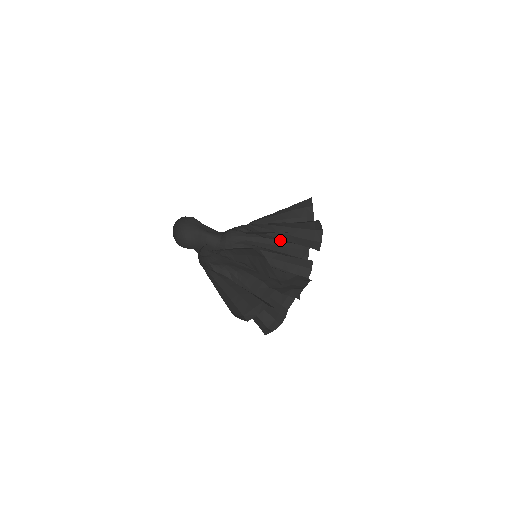
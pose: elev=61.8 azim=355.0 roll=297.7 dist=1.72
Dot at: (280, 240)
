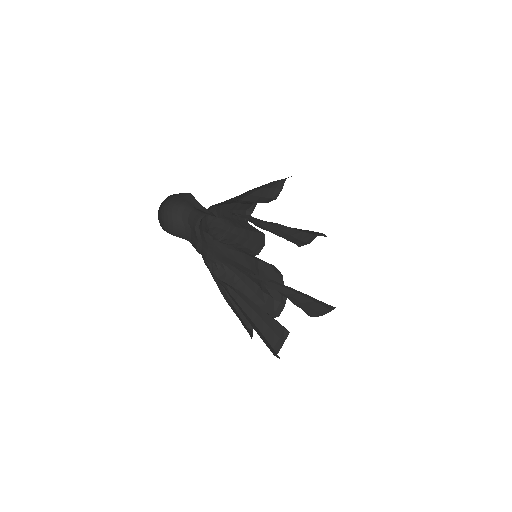
Dot at: (273, 233)
